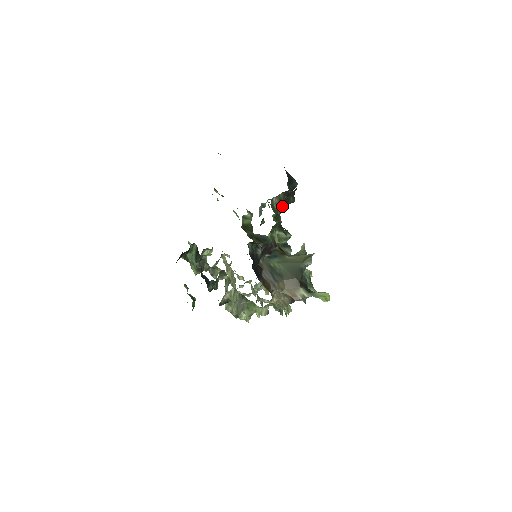
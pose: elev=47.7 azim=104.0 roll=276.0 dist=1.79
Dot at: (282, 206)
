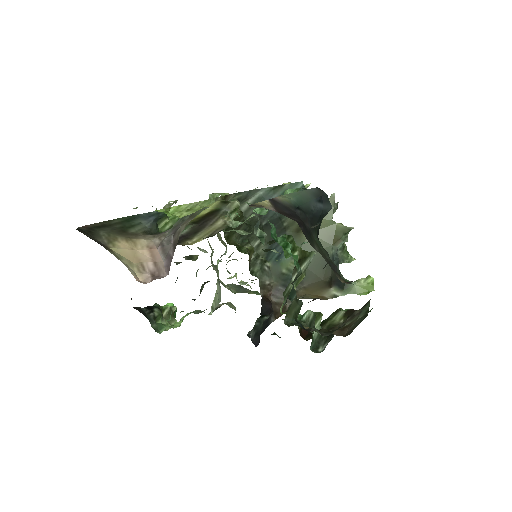
Dot at: occluded
